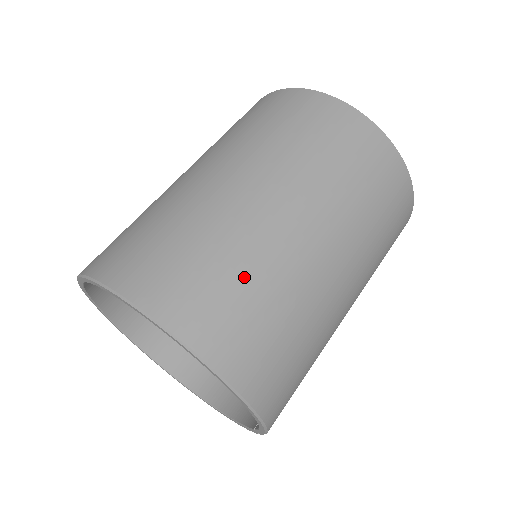
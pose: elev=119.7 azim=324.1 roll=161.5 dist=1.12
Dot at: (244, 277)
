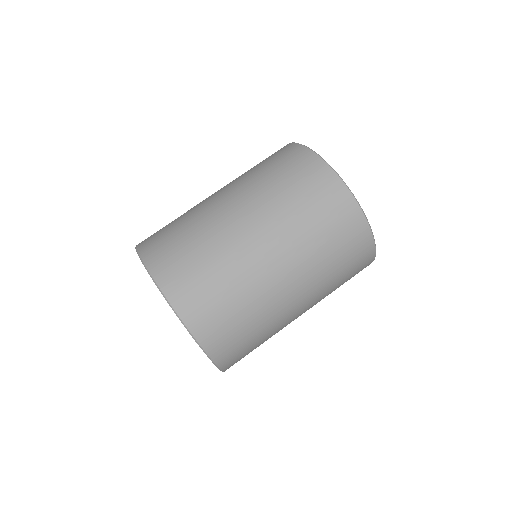
Dot at: (187, 233)
